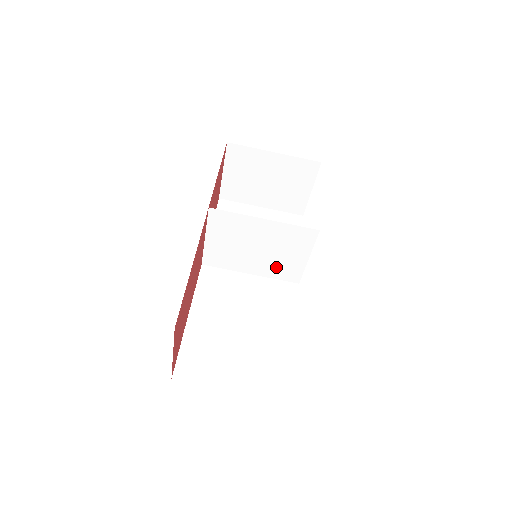
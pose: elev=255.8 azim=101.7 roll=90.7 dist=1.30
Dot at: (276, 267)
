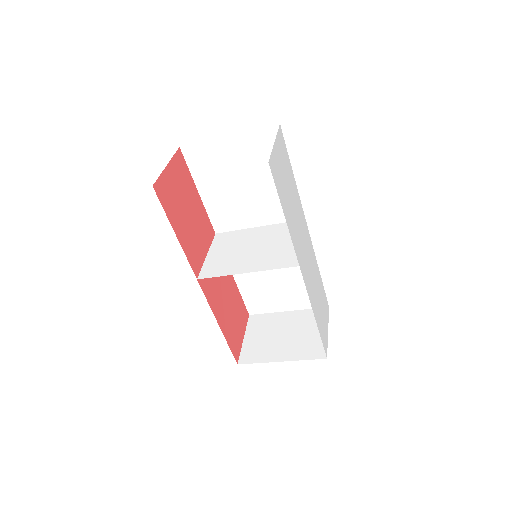
Dot at: (278, 233)
